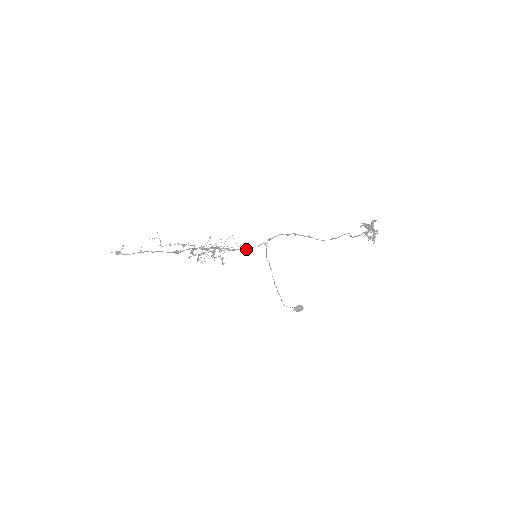
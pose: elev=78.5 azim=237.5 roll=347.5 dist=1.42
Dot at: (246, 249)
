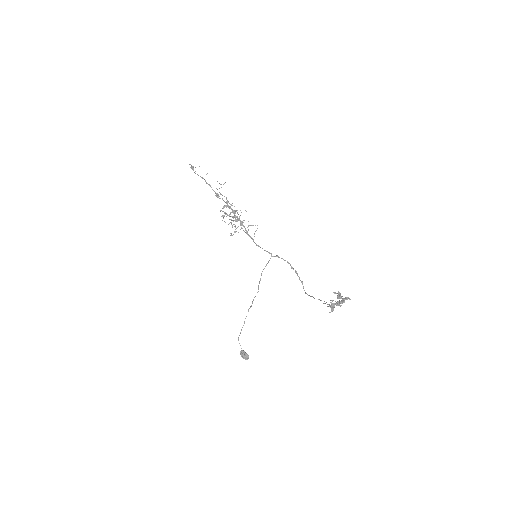
Dot at: occluded
